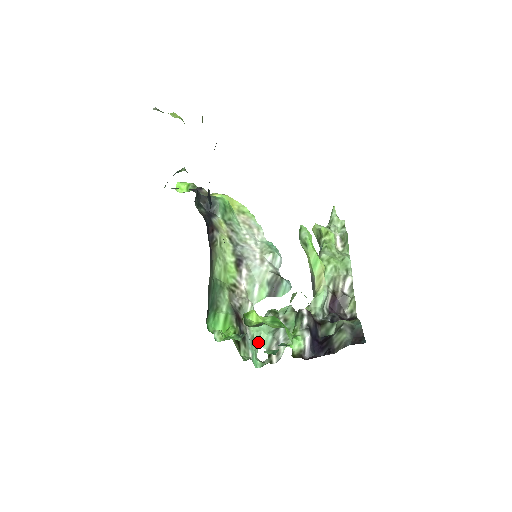
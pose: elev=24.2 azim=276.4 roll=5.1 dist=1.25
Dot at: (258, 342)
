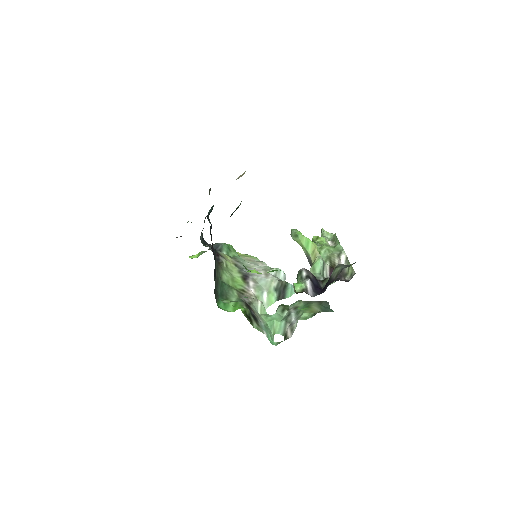
Dot at: (273, 330)
